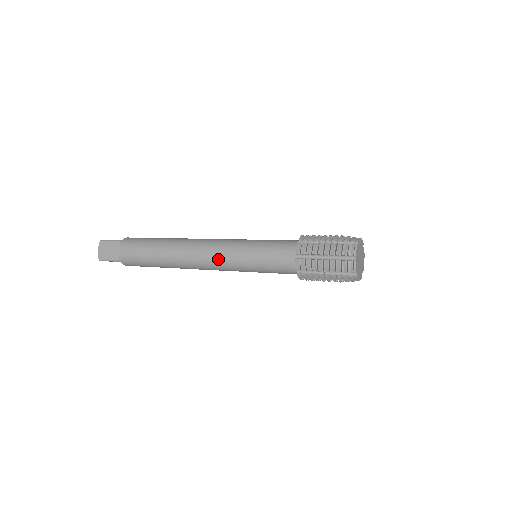
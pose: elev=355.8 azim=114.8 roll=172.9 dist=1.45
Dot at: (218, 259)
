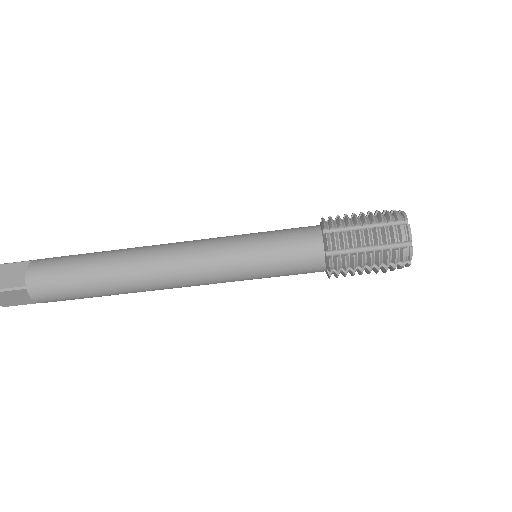
Dot at: (203, 255)
